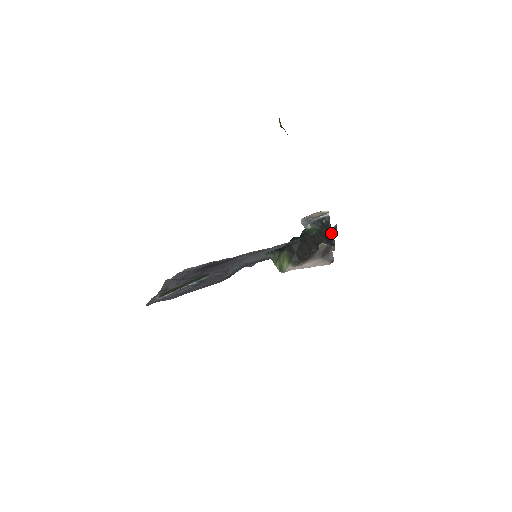
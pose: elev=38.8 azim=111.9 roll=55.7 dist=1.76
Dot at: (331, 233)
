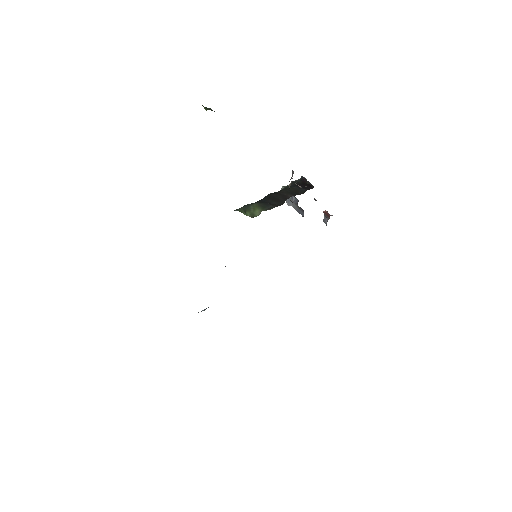
Dot at: (307, 182)
